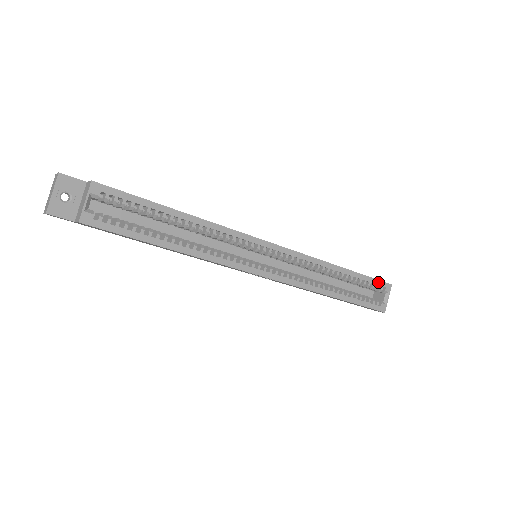
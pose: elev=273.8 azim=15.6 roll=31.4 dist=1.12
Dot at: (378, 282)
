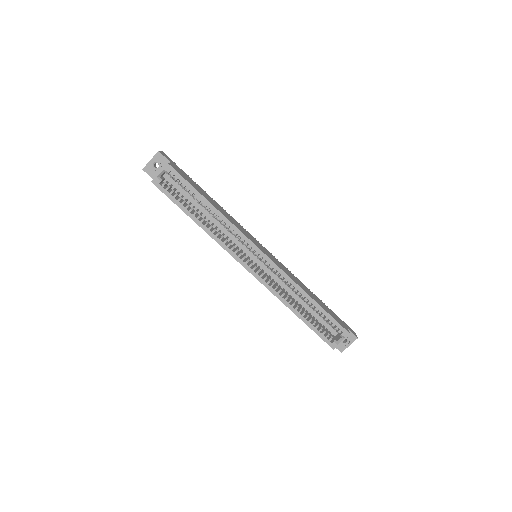
Dot at: (338, 325)
